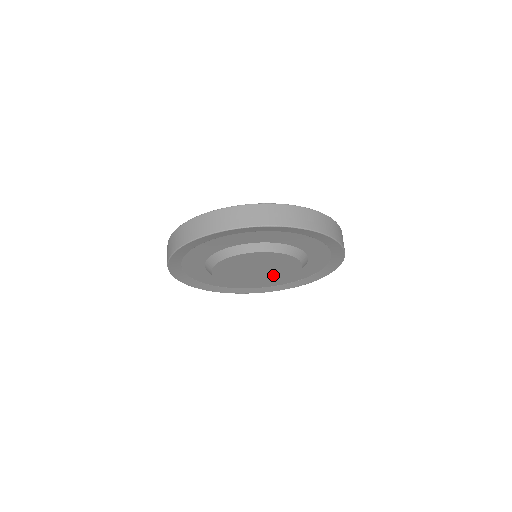
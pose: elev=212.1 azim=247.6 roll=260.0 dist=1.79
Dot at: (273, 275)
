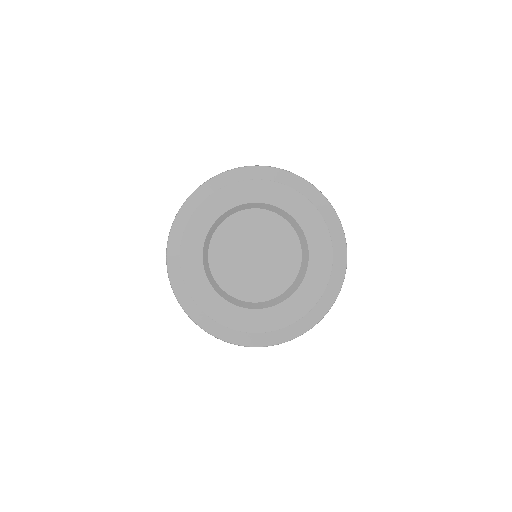
Dot at: (270, 276)
